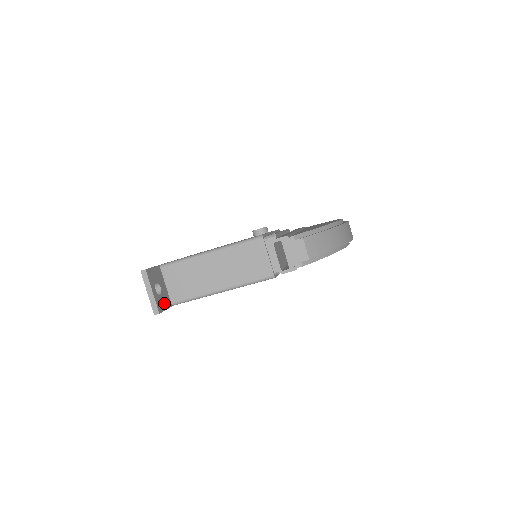
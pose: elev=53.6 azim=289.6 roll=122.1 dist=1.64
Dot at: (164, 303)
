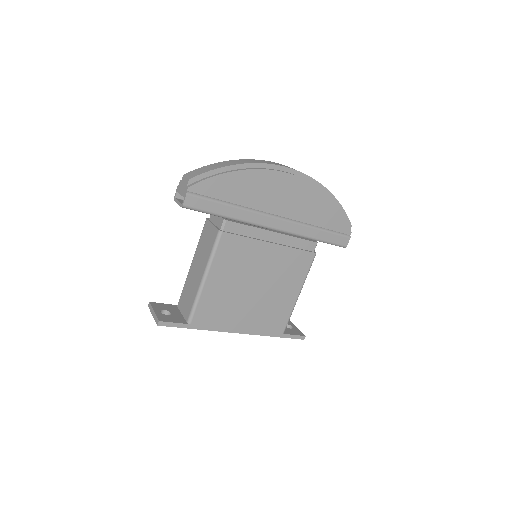
Dot at: (173, 320)
